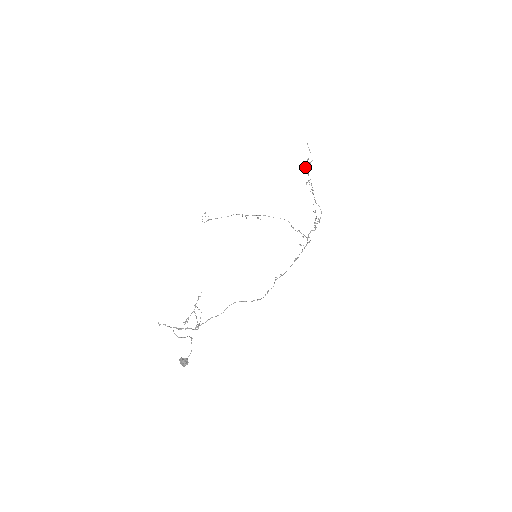
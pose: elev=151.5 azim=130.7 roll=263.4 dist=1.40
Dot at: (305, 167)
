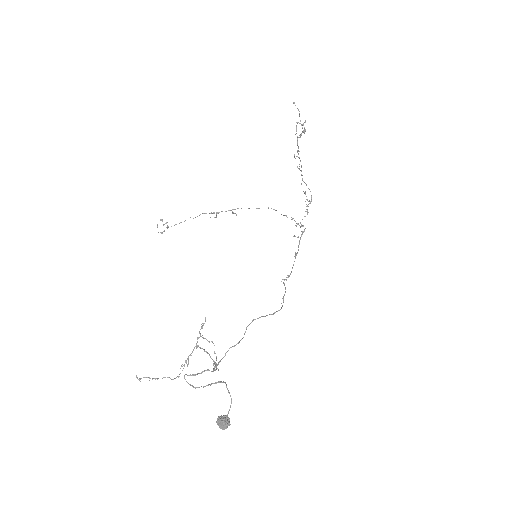
Dot at: occluded
